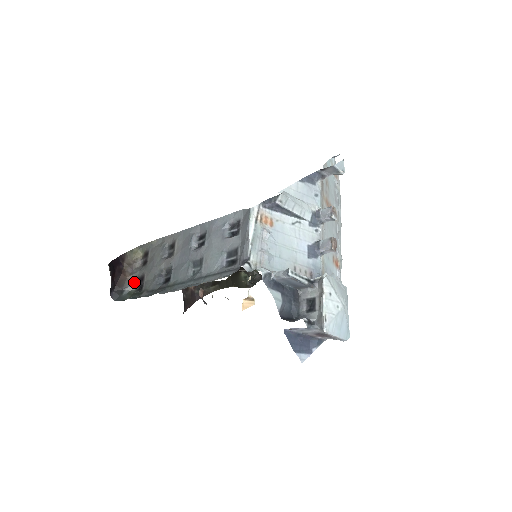
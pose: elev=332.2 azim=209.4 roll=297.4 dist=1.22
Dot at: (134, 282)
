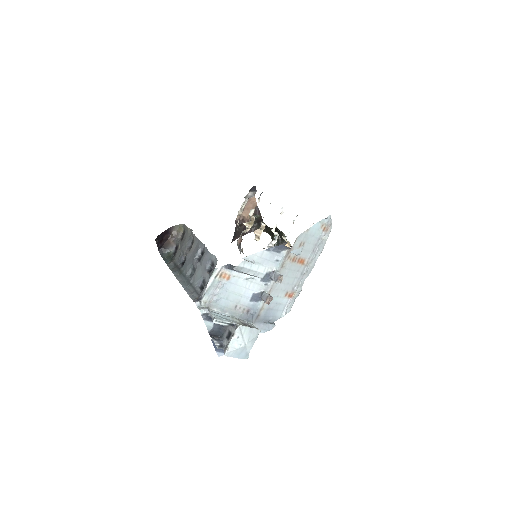
Dot at: (174, 247)
